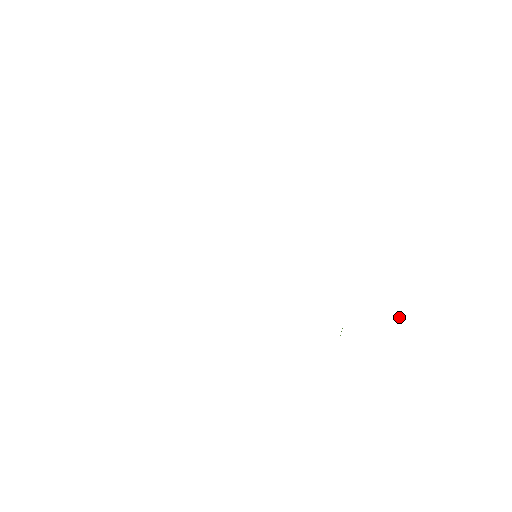
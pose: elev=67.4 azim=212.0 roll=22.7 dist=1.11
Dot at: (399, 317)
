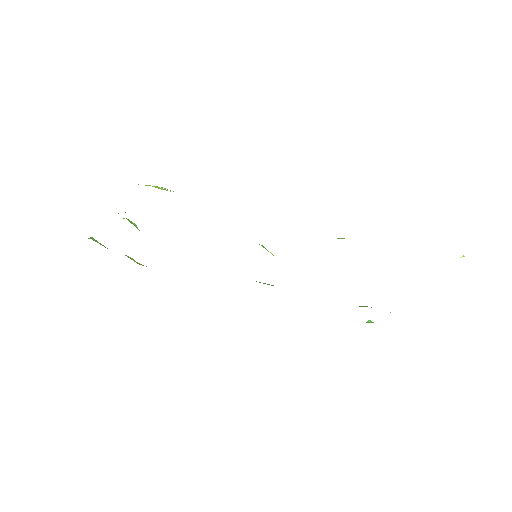
Dot at: (463, 255)
